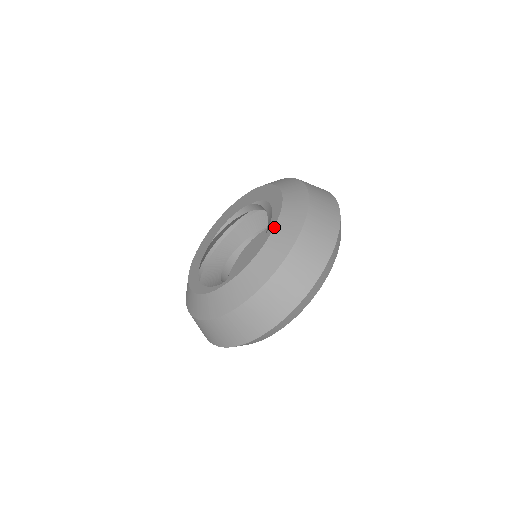
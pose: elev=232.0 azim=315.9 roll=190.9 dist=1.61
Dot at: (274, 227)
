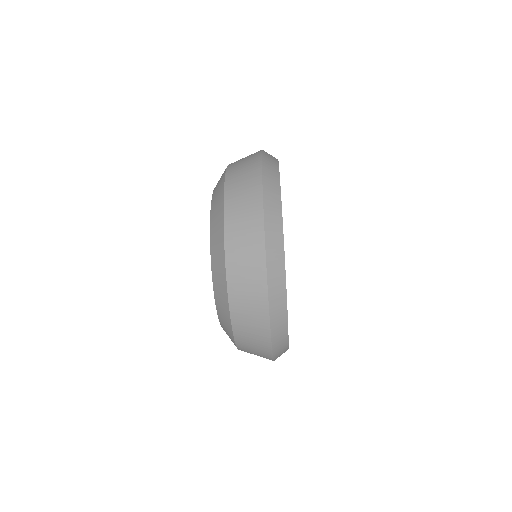
Dot at: occluded
